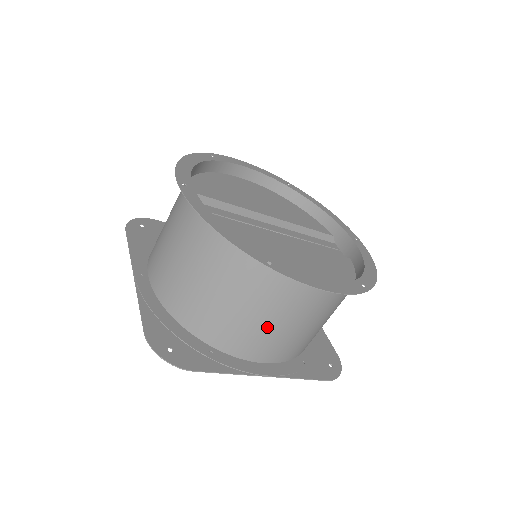
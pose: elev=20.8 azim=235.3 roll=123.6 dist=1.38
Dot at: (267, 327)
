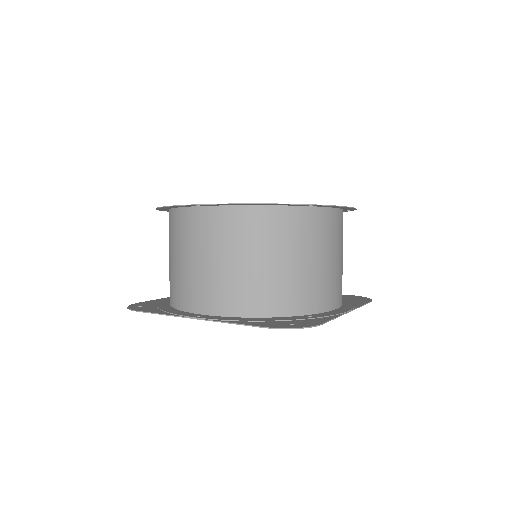
Dot at: (328, 269)
